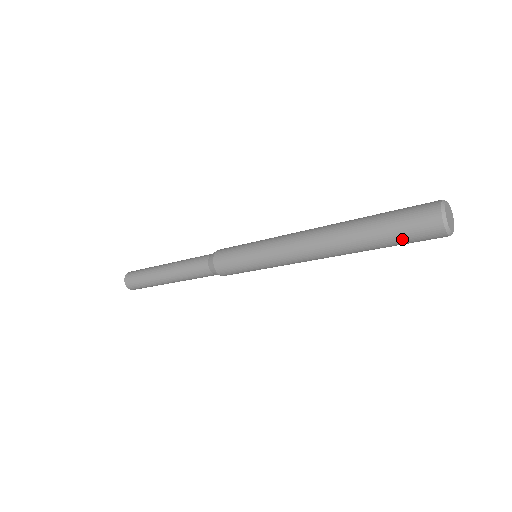
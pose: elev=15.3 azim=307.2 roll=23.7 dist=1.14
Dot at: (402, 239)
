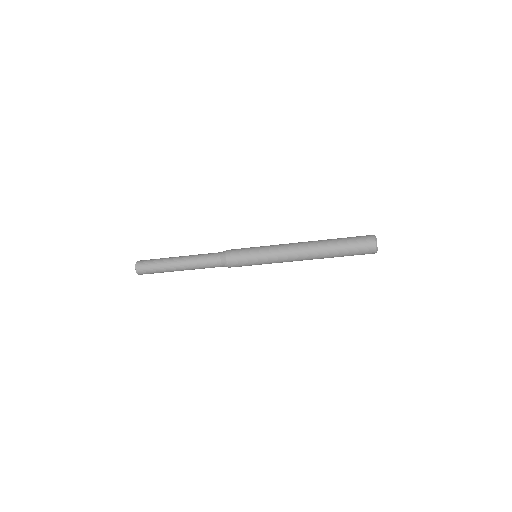
Dot at: (354, 254)
